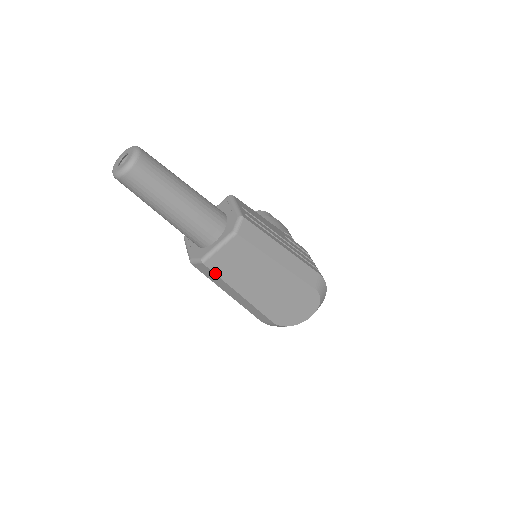
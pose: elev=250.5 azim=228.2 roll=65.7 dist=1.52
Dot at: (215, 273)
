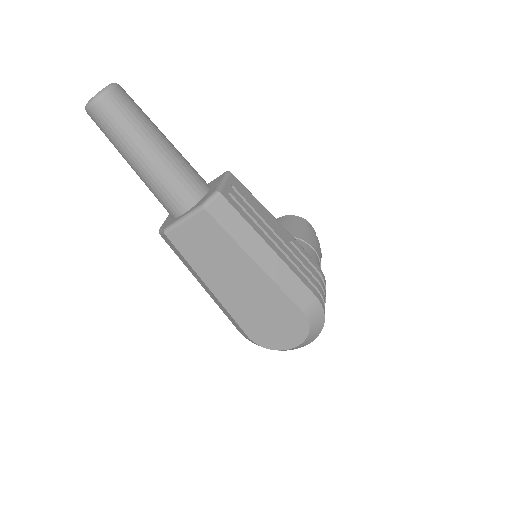
Dot at: (179, 251)
